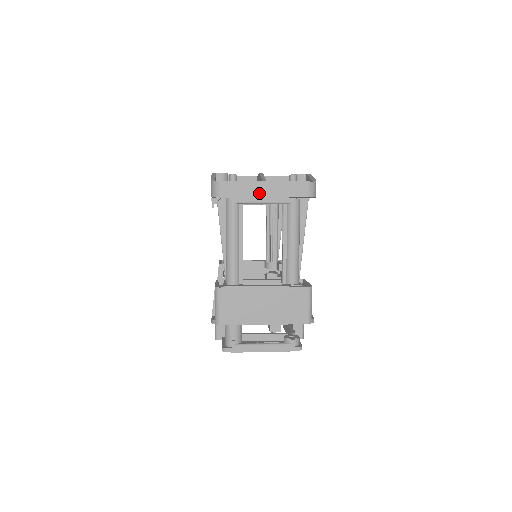
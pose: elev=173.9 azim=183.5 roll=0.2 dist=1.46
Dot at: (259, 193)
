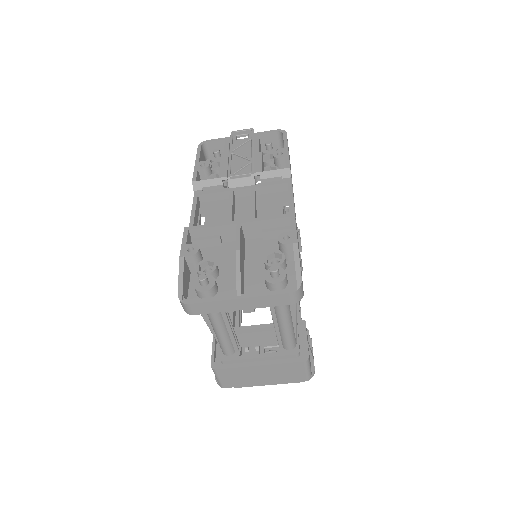
Dot at: (235, 308)
